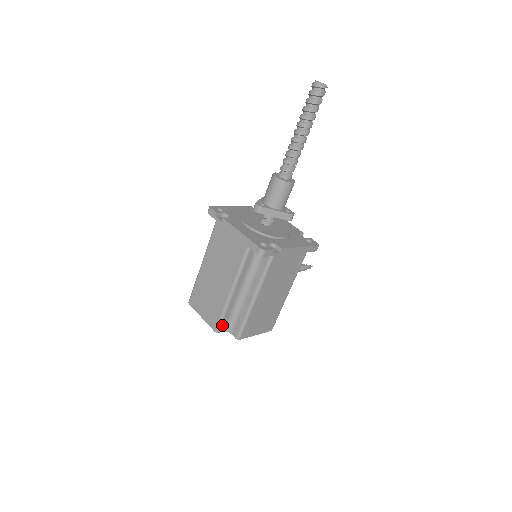
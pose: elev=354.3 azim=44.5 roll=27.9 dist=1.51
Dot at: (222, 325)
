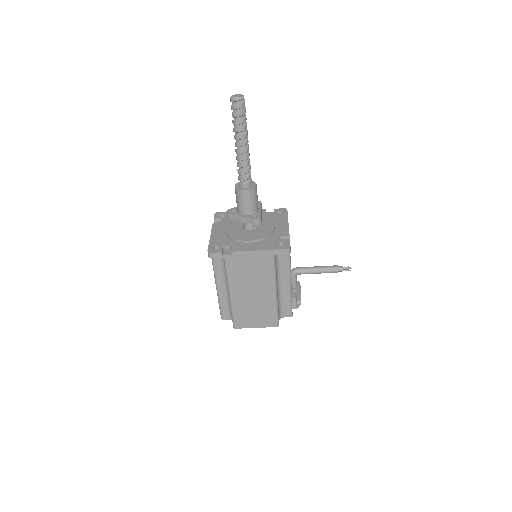
Dot at: (224, 313)
